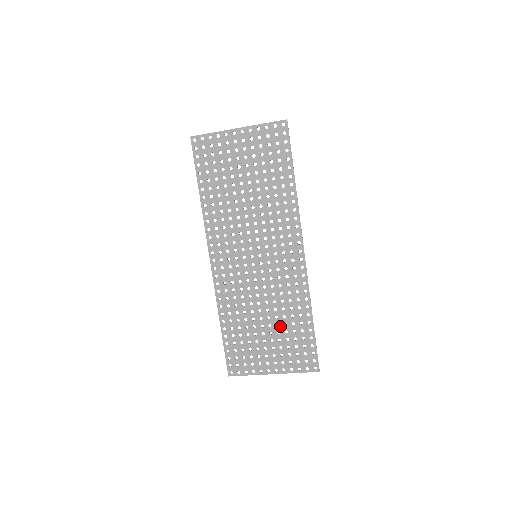
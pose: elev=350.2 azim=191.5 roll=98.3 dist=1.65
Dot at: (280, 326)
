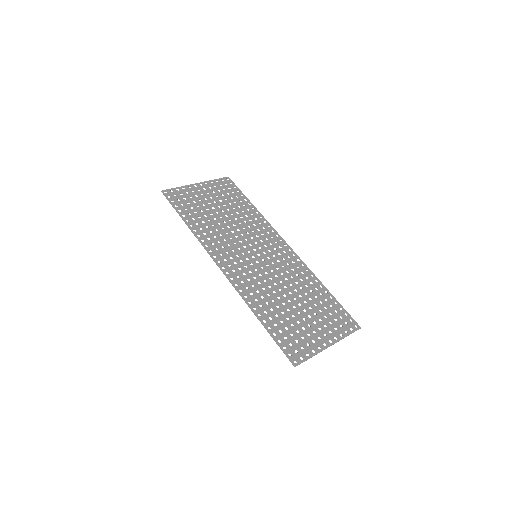
Dot at: (308, 302)
